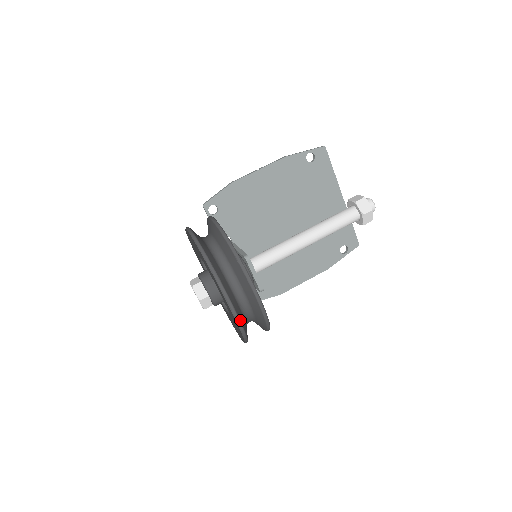
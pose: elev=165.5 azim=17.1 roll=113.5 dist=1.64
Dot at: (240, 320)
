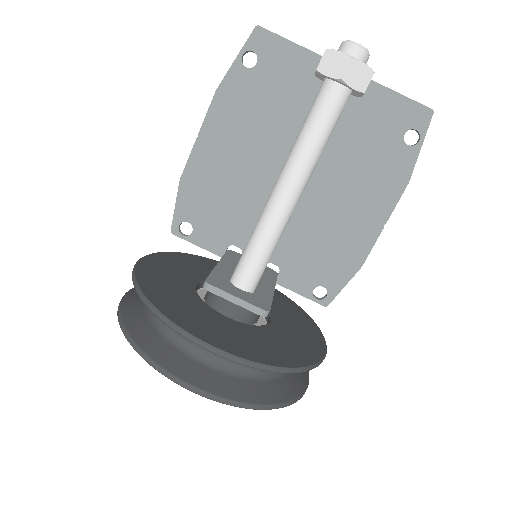
Dot at: (226, 397)
